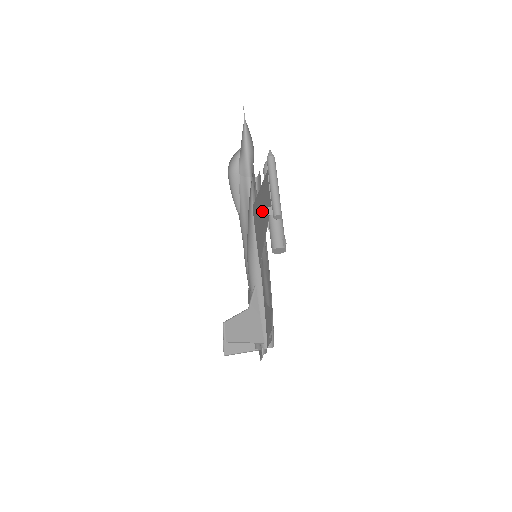
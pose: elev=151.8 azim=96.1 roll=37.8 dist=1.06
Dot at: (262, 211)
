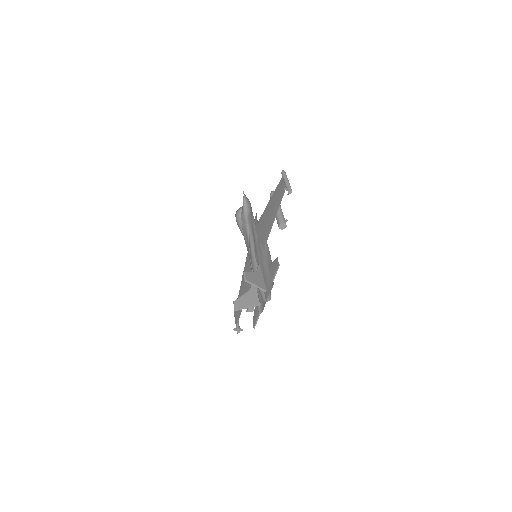
Dot at: (273, 207)
